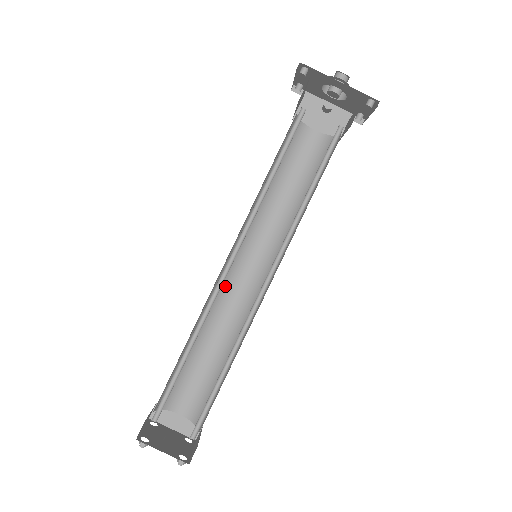
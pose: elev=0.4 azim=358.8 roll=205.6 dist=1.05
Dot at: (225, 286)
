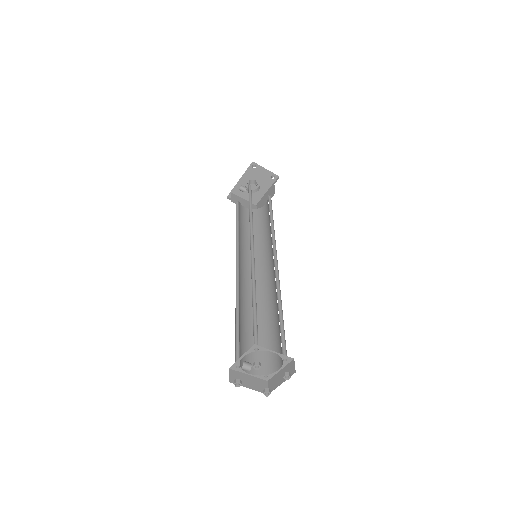
Dot at: (263, 288)
